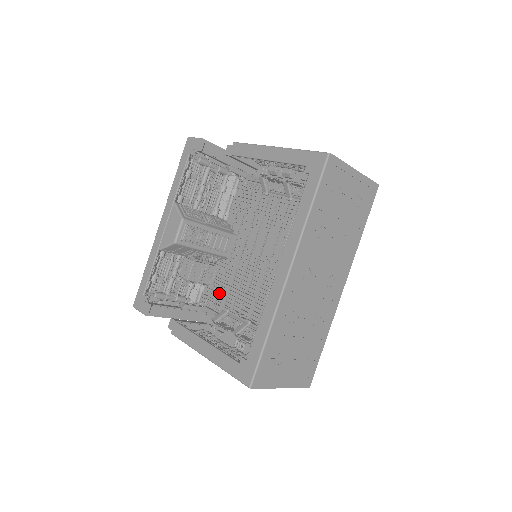
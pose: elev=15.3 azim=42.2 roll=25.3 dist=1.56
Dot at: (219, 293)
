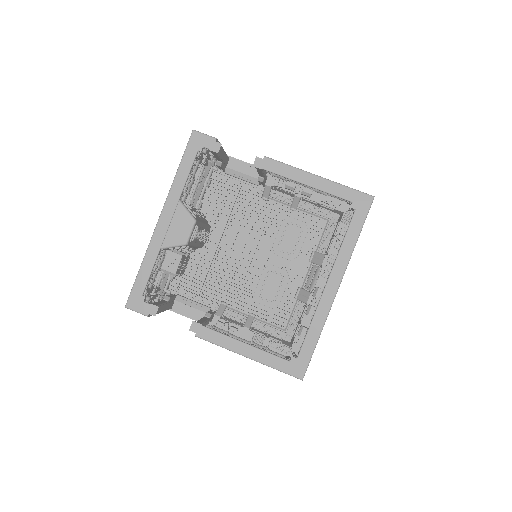
Dot at: (193, 282)
